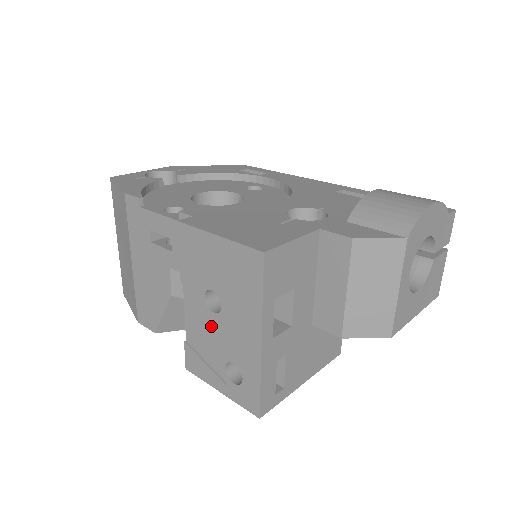
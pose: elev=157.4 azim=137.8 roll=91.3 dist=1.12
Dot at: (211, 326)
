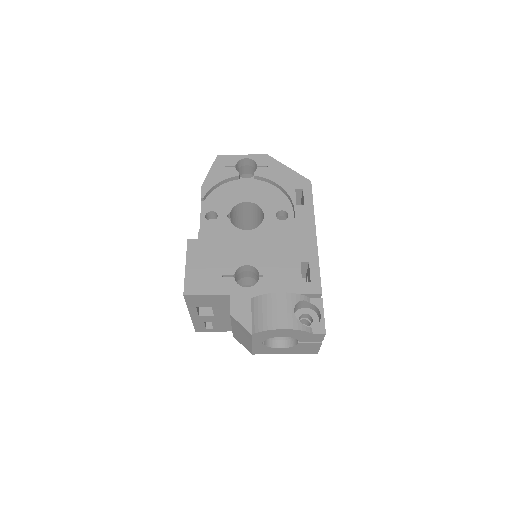
Dot at: occluded
